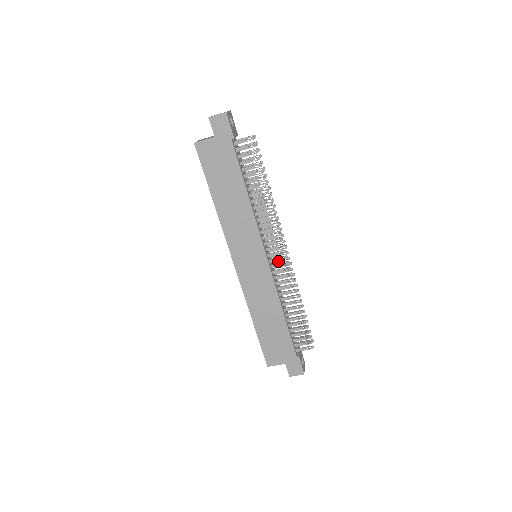
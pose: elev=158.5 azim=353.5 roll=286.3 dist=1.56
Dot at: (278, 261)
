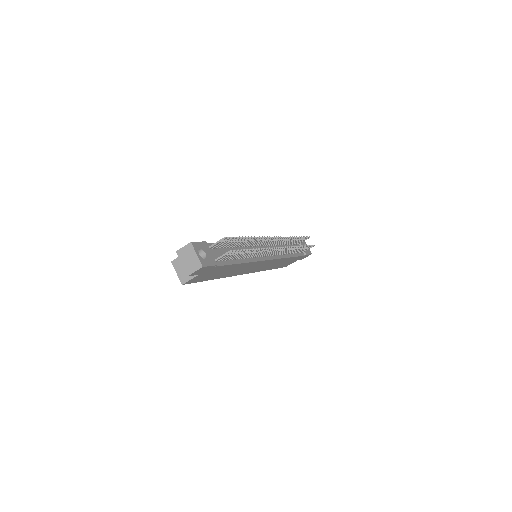
Dot at: (272, 243)
